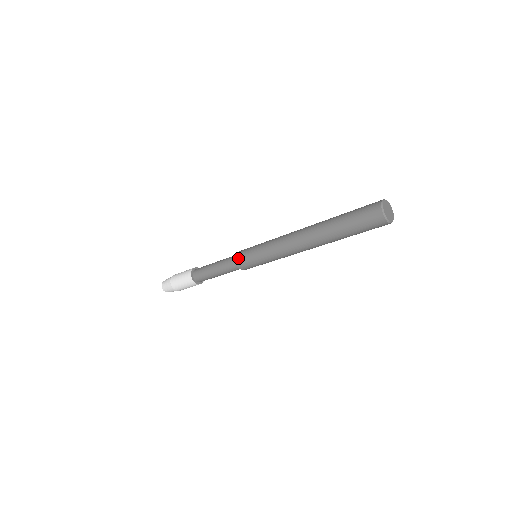
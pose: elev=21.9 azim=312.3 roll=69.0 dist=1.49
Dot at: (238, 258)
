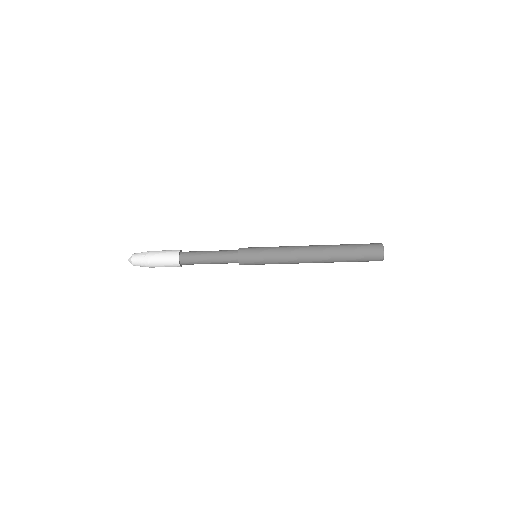
Dot at: (242, 257)
